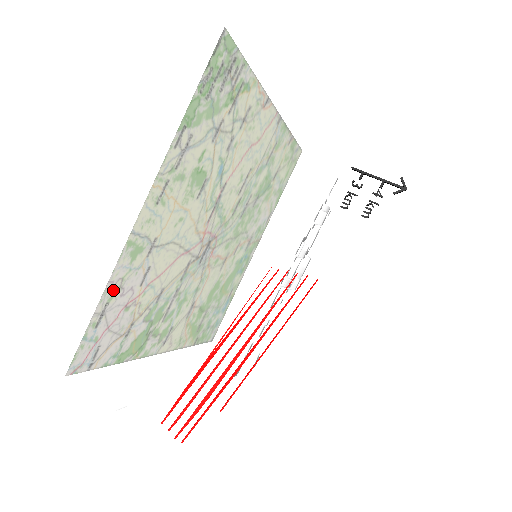
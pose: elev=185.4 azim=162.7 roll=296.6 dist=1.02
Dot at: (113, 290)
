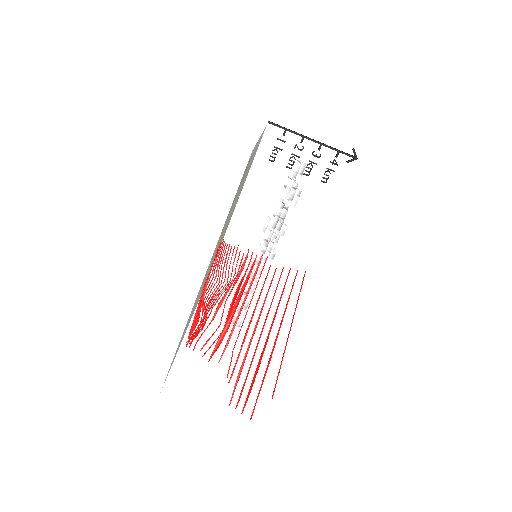
Dot at: occluded
